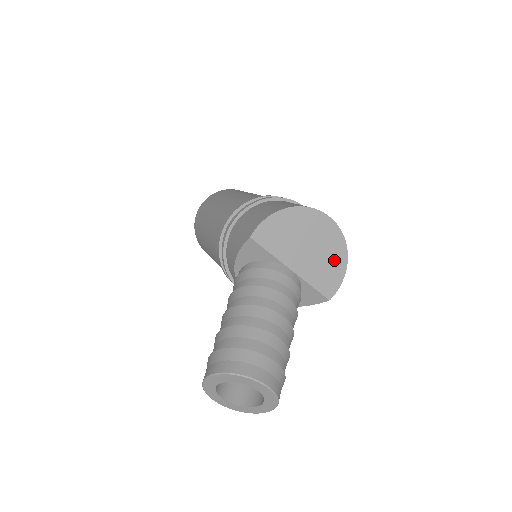
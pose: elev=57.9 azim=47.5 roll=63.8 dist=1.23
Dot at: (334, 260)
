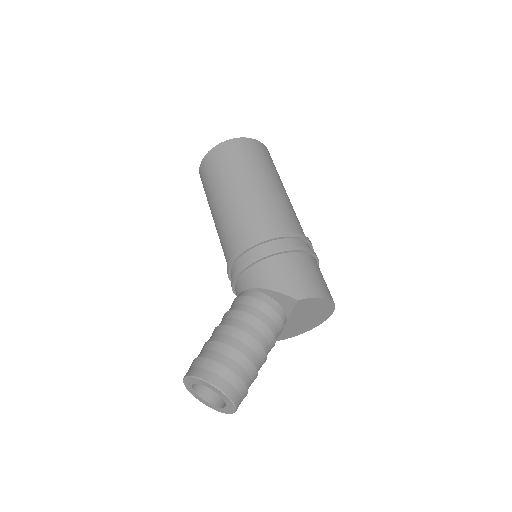
Dot at: (304, 328)
